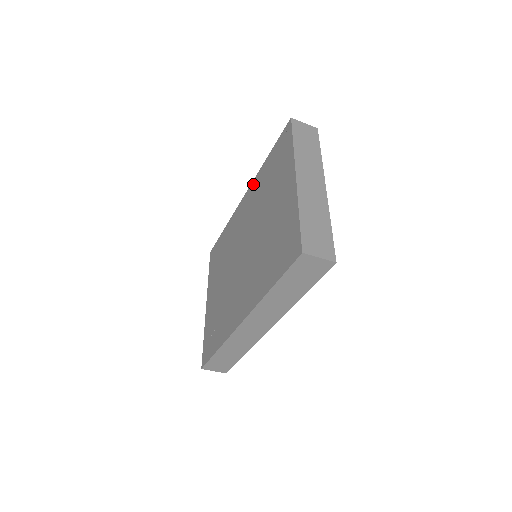
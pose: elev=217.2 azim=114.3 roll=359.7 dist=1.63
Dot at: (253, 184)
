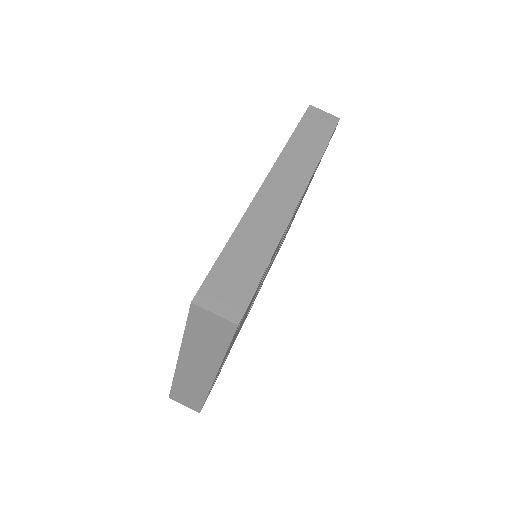
Dot at: occluded
